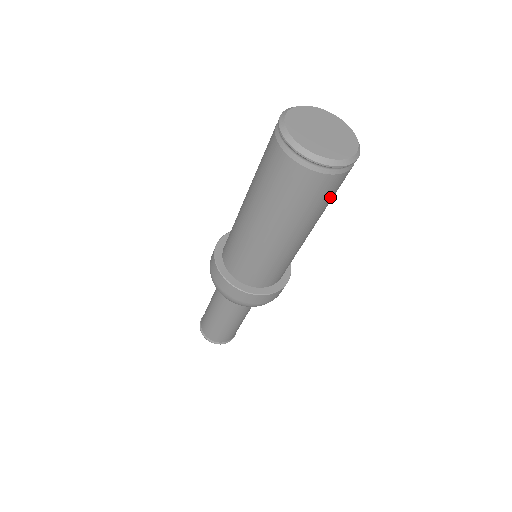
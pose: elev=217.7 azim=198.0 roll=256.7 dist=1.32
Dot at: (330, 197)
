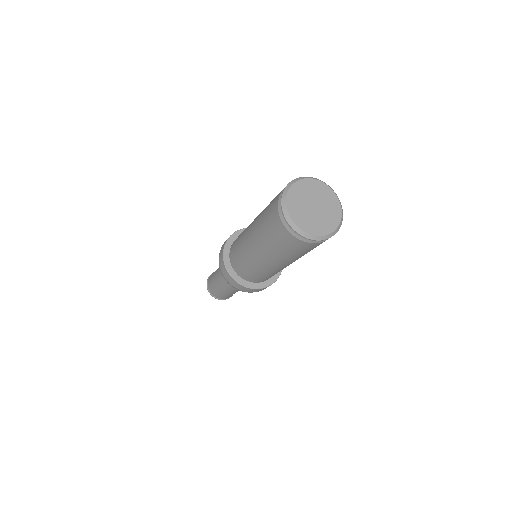
Dot at: occluded
